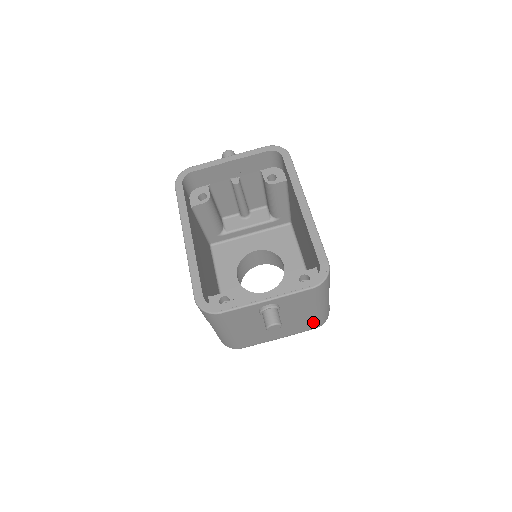
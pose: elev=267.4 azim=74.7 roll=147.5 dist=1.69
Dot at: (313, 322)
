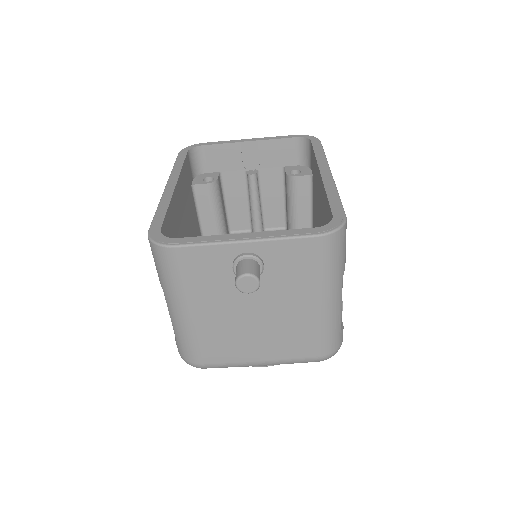
Dot at: (314, 338)
